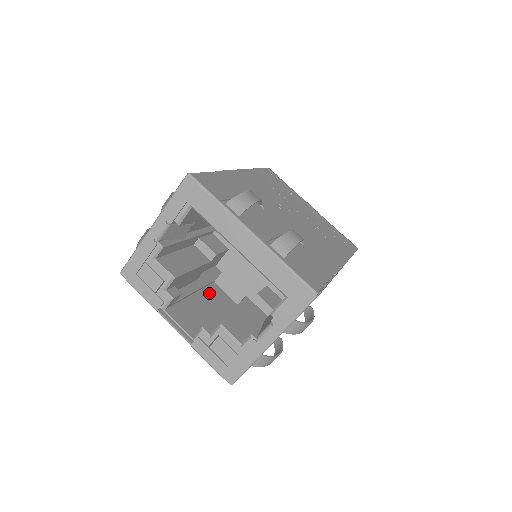
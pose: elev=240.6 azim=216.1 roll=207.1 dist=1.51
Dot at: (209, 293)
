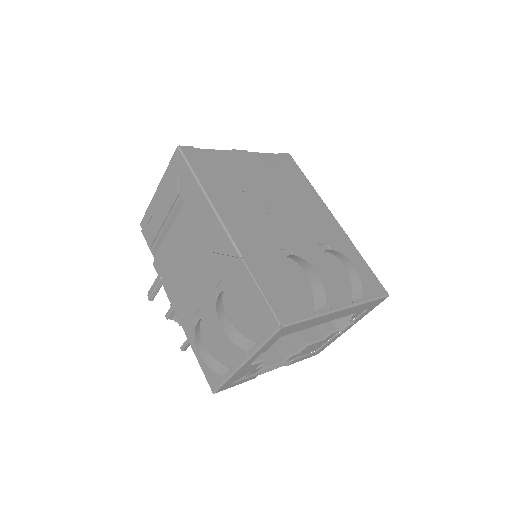
Dot at: occluded
